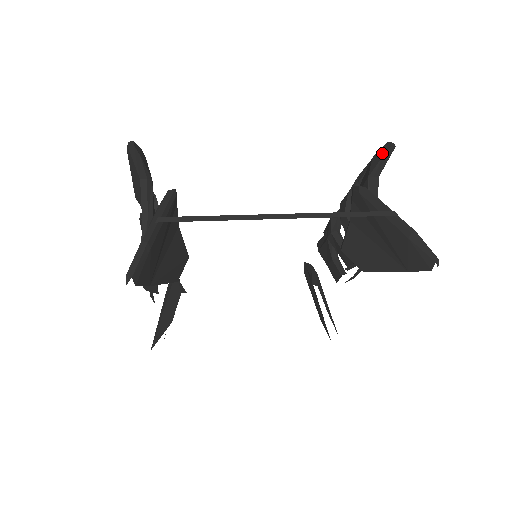
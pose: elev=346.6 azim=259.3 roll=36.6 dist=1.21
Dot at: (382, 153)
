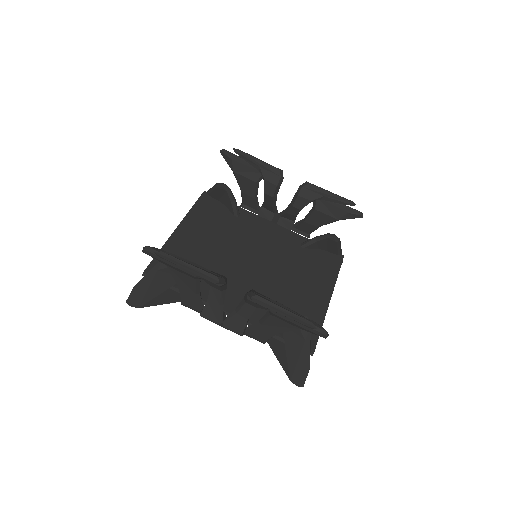
Dot at: (356, 217)
